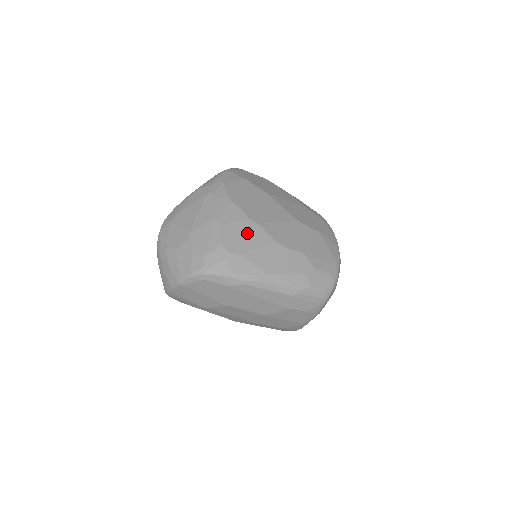
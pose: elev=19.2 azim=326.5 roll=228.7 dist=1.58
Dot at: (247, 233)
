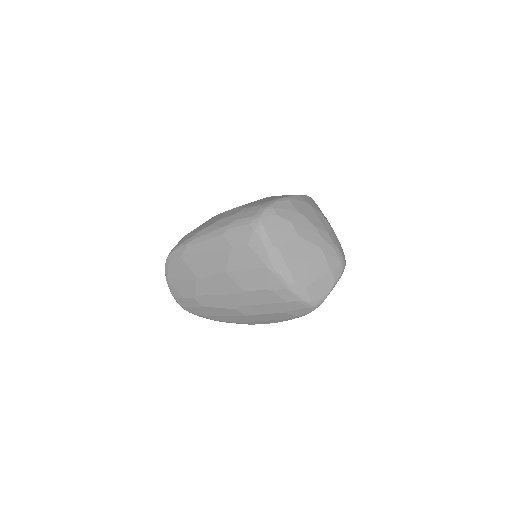
Dot at: occluded
